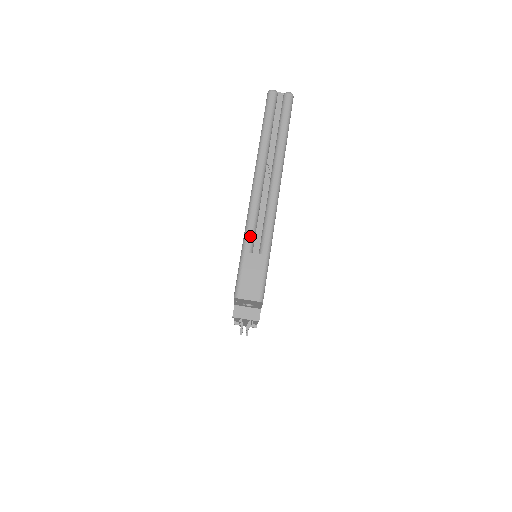
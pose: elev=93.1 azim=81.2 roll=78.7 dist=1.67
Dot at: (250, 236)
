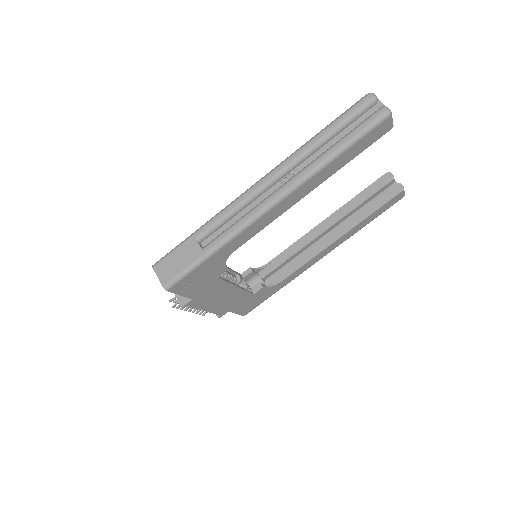
Dot at: (210, 225)
